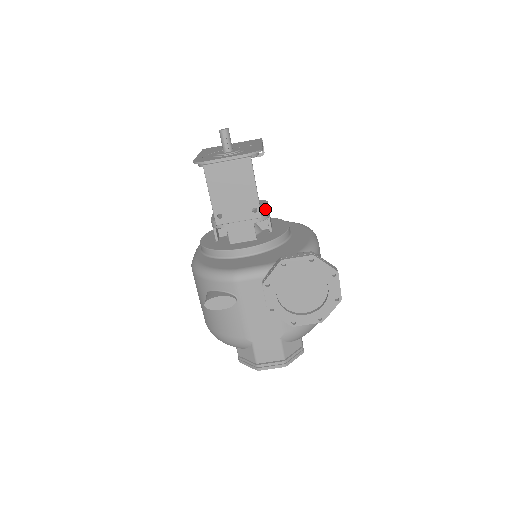
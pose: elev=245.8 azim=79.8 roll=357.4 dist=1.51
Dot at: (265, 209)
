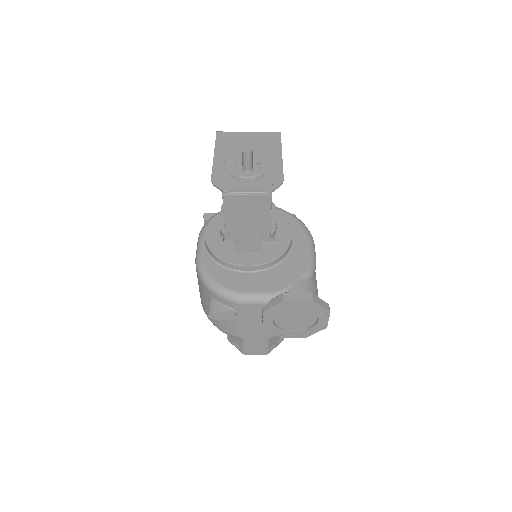
Dot at: (274, 226)
